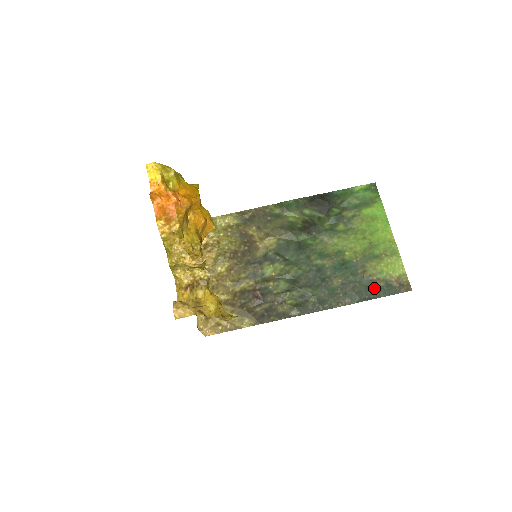
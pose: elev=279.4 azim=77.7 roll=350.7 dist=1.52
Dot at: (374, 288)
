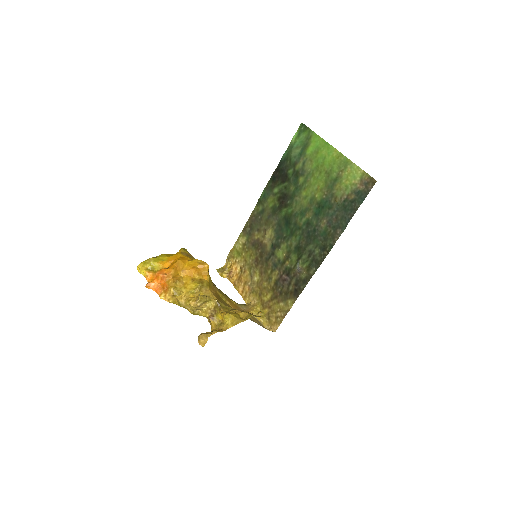
Dot at: (350, 205)
